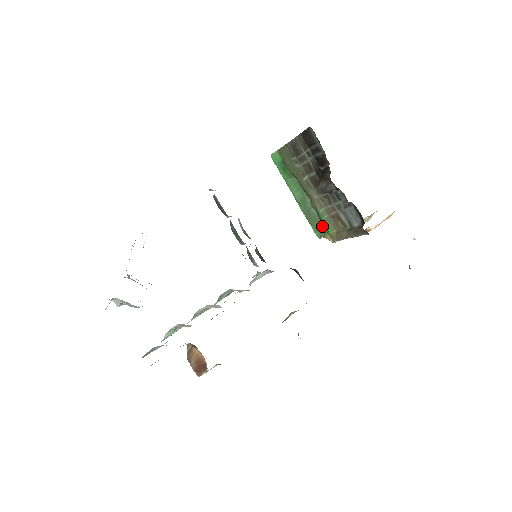
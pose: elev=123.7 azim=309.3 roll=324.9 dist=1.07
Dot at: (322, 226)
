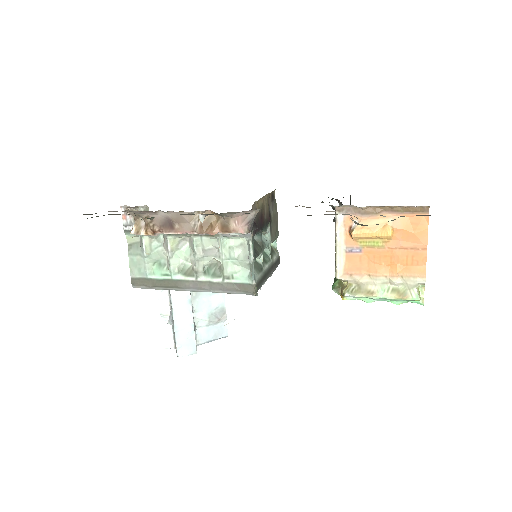
Dot at: occluded
